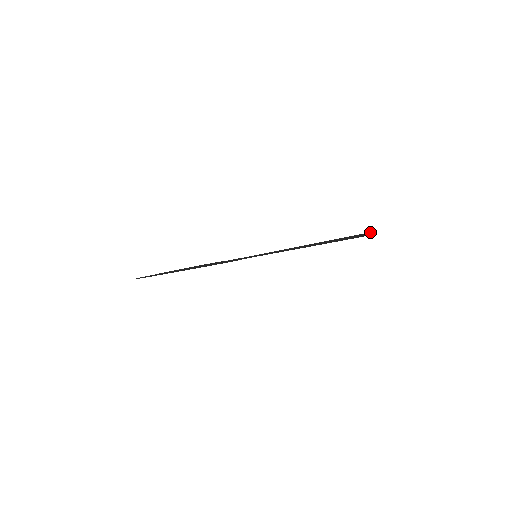
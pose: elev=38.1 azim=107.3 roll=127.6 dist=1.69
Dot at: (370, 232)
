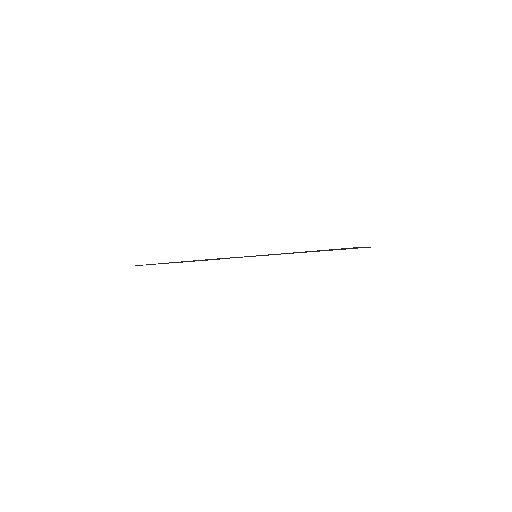
Dot at: occluded
